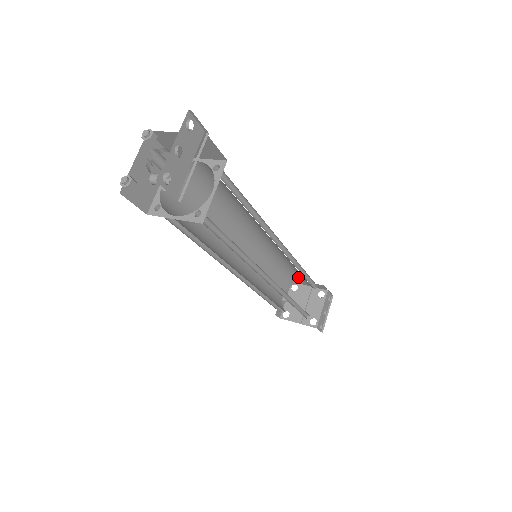
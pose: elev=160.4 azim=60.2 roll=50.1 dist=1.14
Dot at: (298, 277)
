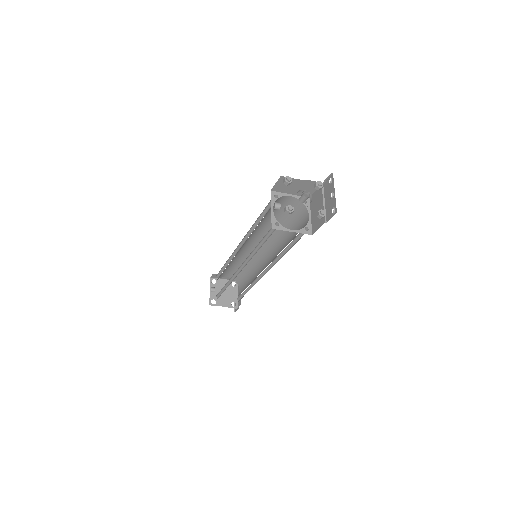
Dot at: (229, 272)
